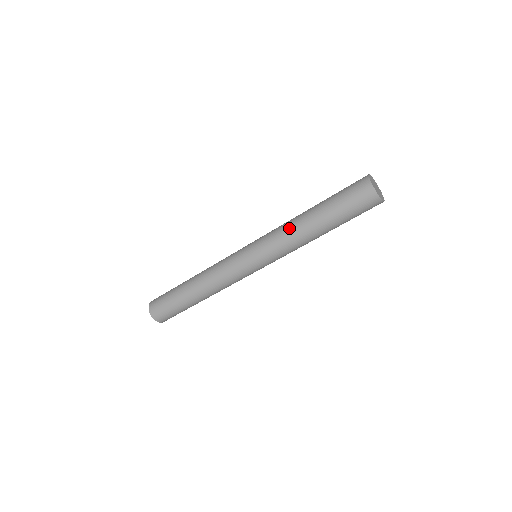
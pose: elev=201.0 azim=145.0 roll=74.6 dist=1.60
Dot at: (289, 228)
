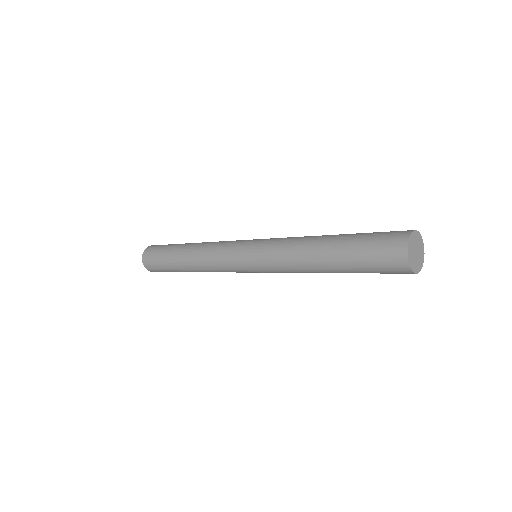
Dot at: (294, 251)
